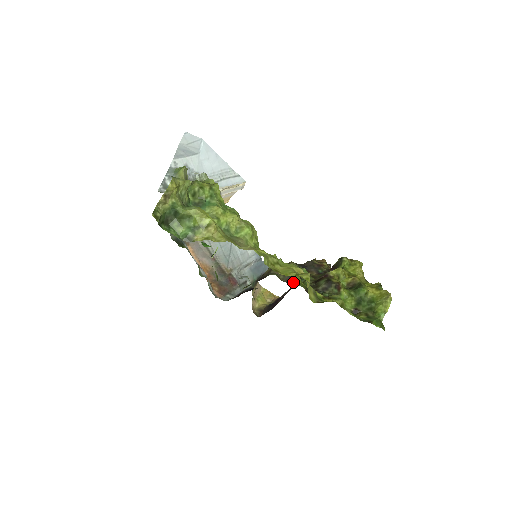
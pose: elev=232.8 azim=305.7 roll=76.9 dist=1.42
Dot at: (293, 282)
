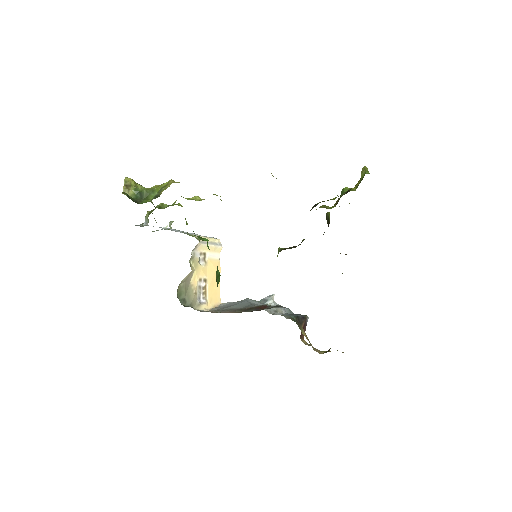
Dot at: occluded
